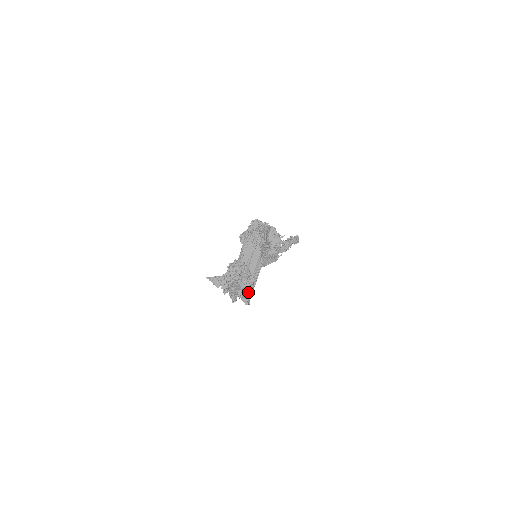
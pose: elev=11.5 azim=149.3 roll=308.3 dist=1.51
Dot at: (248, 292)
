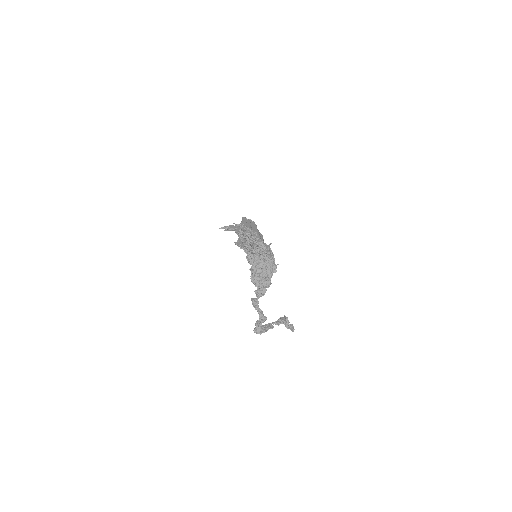
Dot at: (261, 245)
